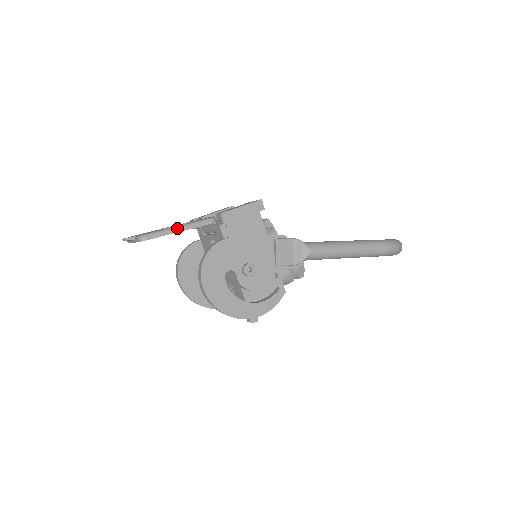
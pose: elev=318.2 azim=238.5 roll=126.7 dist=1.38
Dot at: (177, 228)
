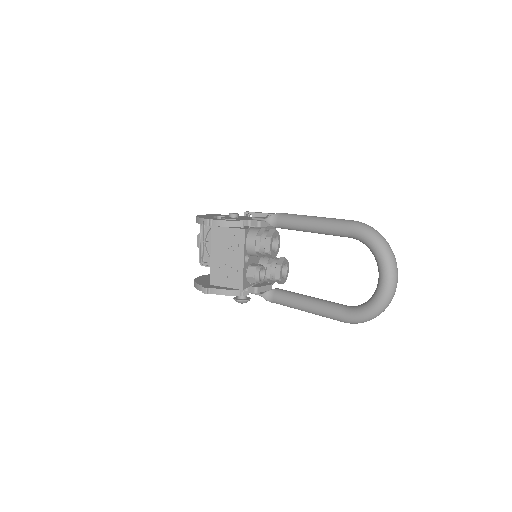
Dot at: occluded
